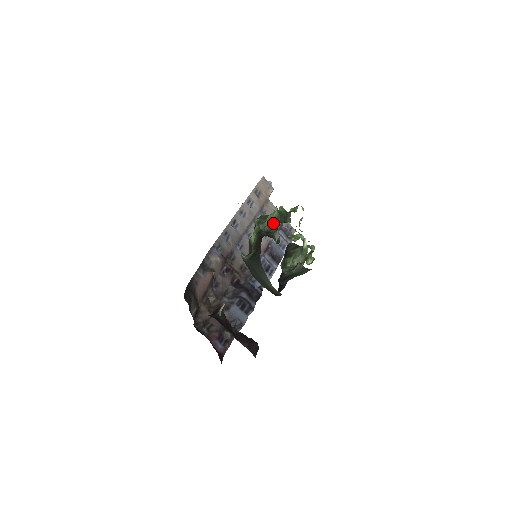
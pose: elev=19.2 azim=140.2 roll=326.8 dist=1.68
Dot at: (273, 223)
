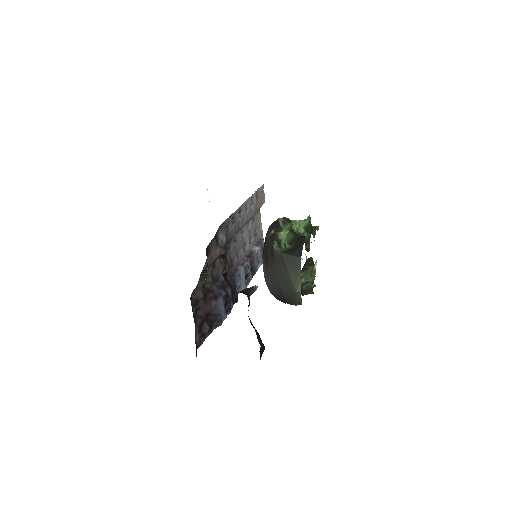
Dot at: (303, 229)
